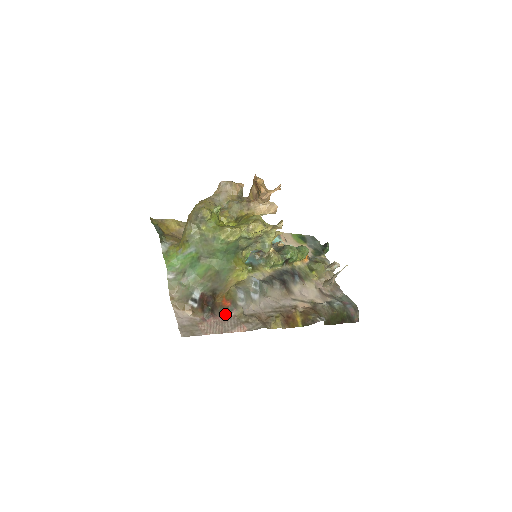
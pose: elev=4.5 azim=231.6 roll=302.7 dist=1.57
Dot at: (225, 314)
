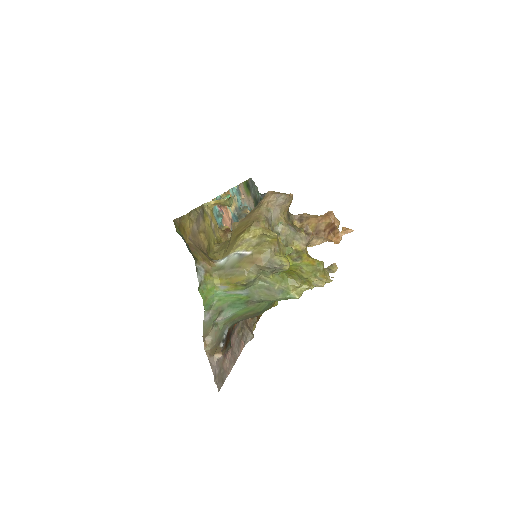
Dot at: (232, 336)
